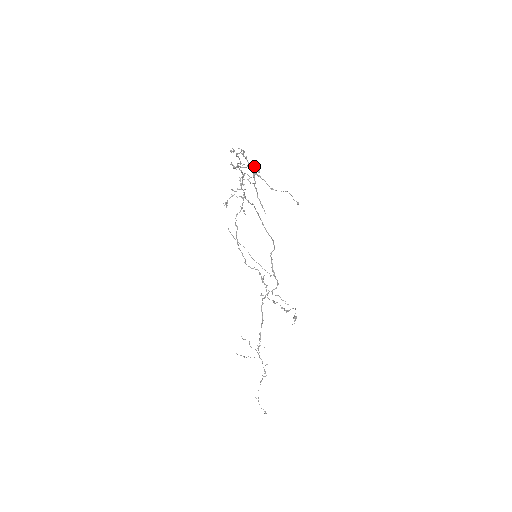
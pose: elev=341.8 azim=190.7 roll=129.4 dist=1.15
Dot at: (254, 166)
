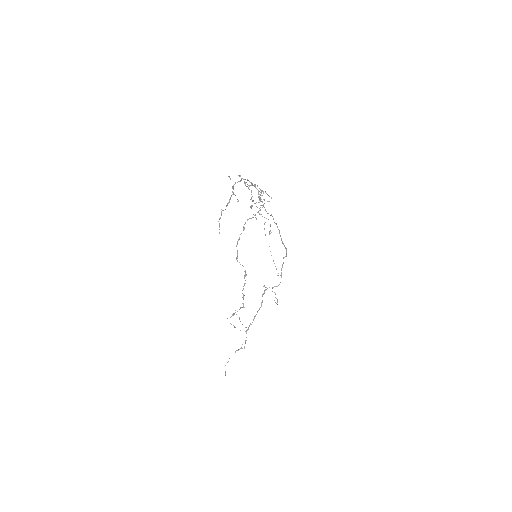
Dot at: occluded
